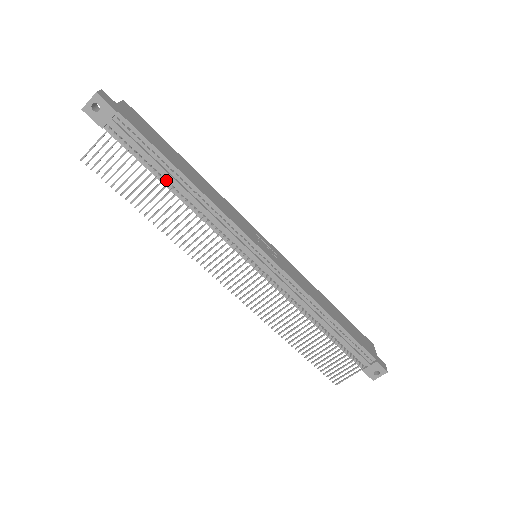
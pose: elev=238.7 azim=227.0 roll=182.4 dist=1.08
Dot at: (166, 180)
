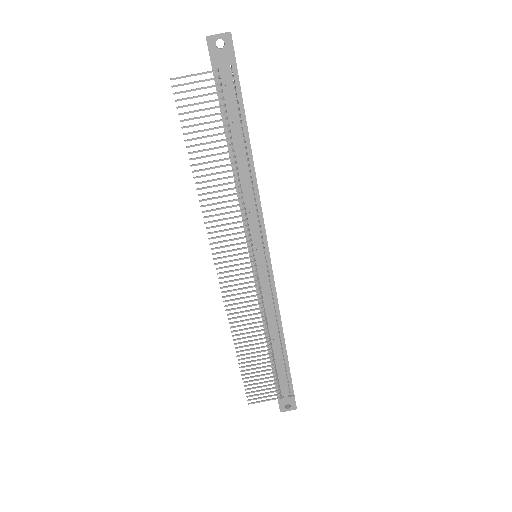
Dot at: (233, 146)
